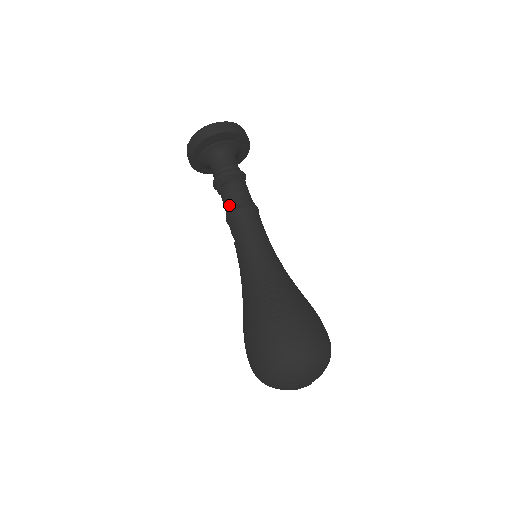
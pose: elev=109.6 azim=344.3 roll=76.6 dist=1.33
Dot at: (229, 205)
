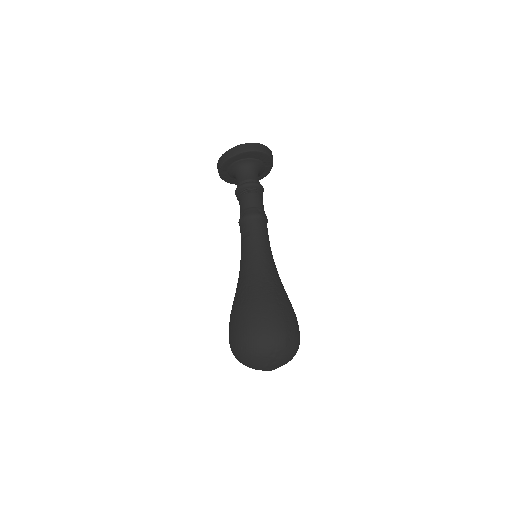
Dot at: (252, 208)
